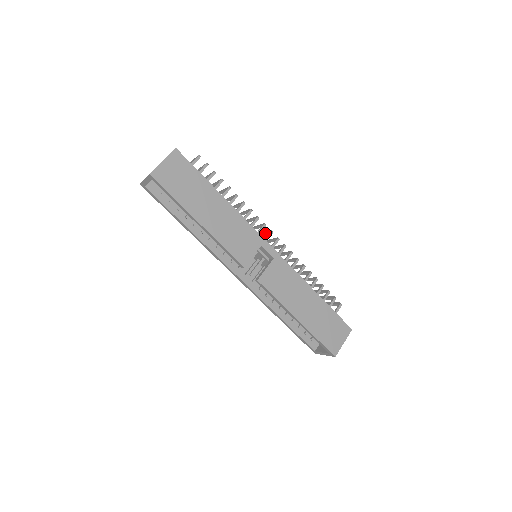
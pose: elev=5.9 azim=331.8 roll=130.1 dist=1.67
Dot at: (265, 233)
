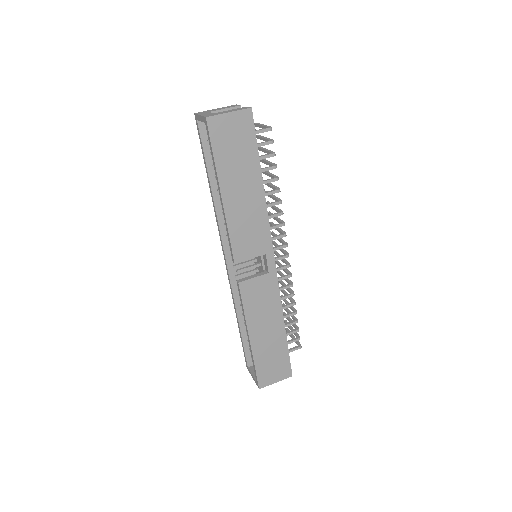
Dot at: (281, 240)
